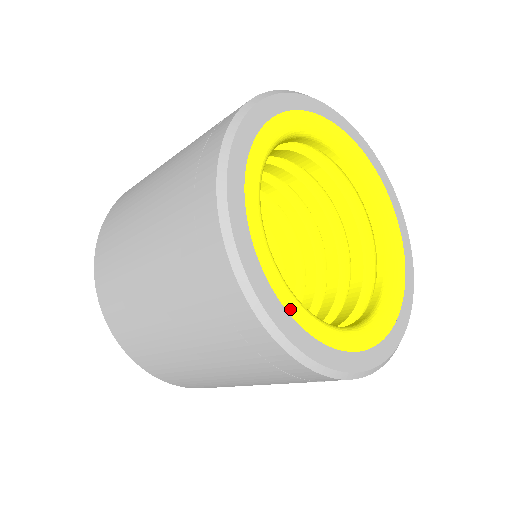
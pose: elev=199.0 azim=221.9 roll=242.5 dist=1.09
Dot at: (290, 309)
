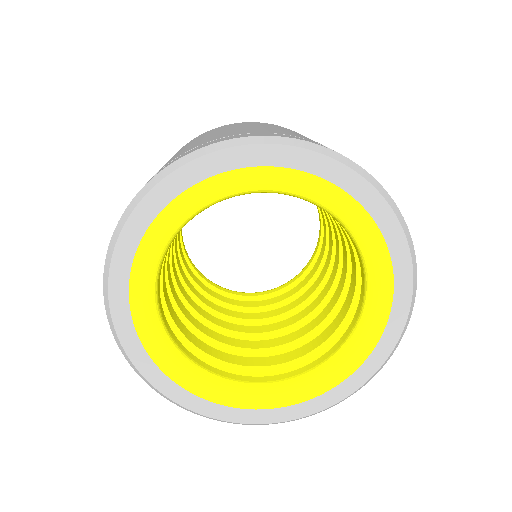
Dot at: (151, 350)
